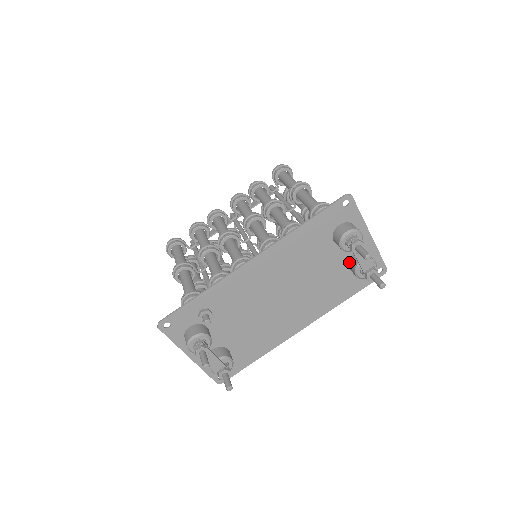
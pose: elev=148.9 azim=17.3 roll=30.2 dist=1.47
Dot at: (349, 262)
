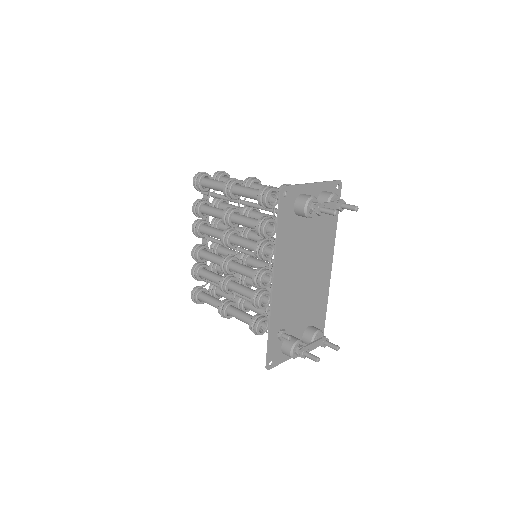
Dot at: occluded
